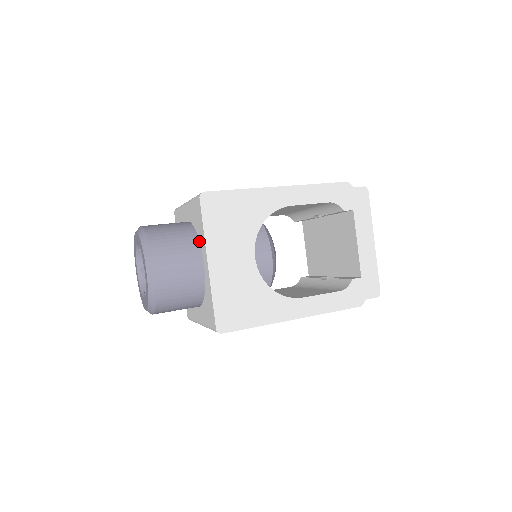
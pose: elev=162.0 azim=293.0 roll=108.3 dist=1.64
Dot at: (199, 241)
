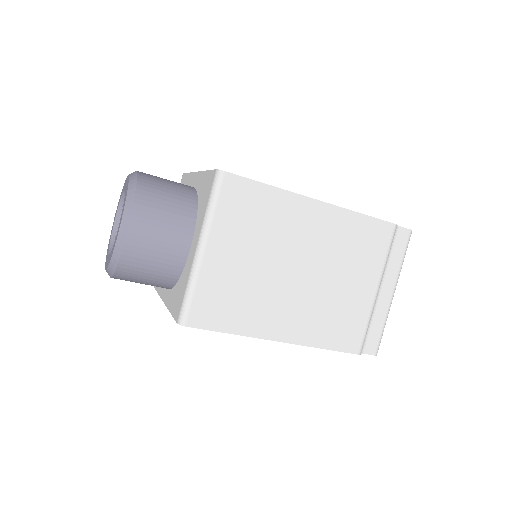
Dot at: occluded
